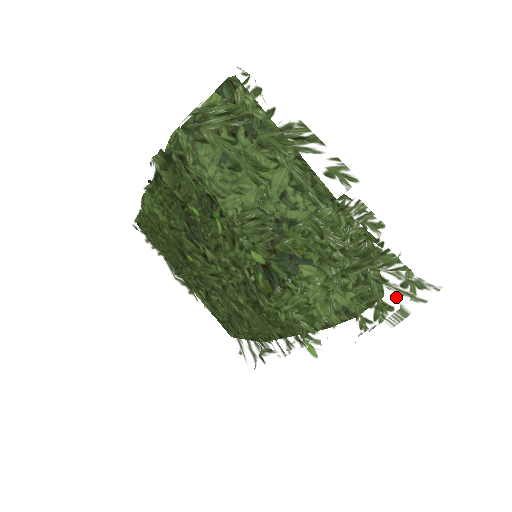
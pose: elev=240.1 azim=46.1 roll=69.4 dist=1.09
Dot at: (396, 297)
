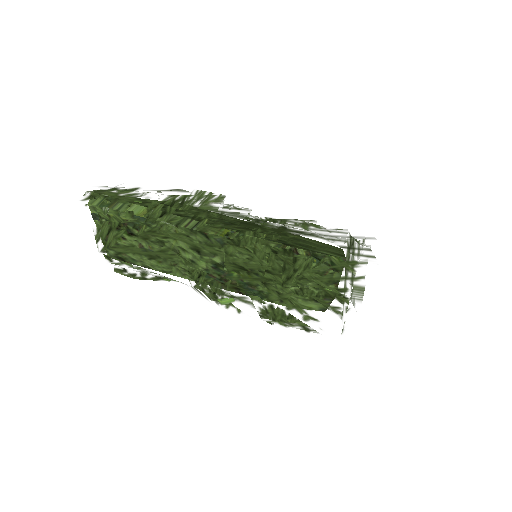
Dot at: (341, 280)
